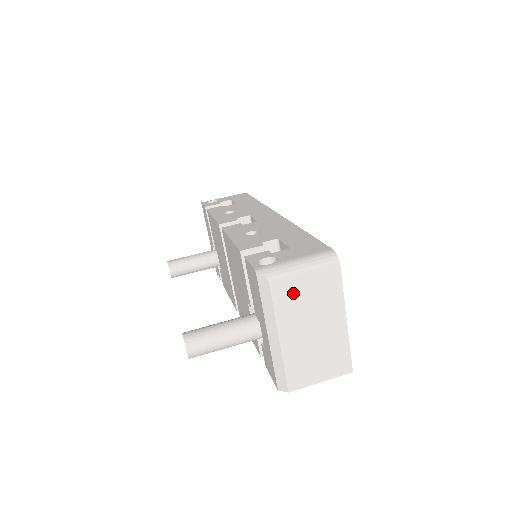
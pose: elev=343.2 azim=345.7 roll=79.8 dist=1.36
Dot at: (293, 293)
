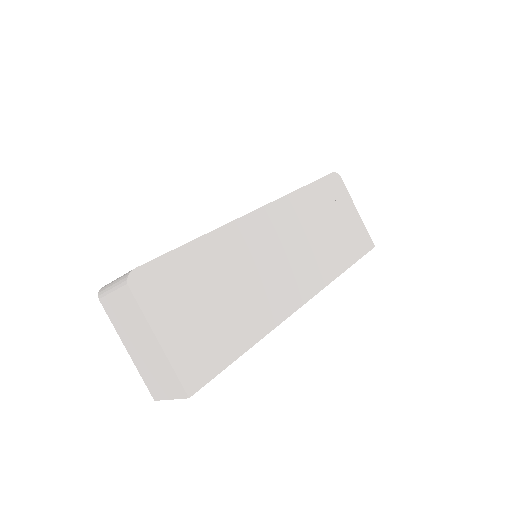
Dot at: (115, 310)
